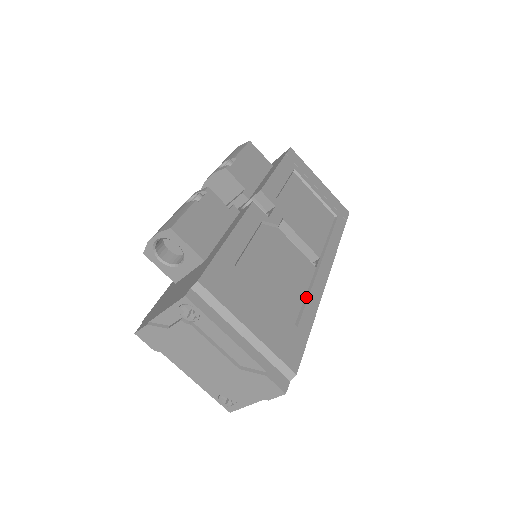
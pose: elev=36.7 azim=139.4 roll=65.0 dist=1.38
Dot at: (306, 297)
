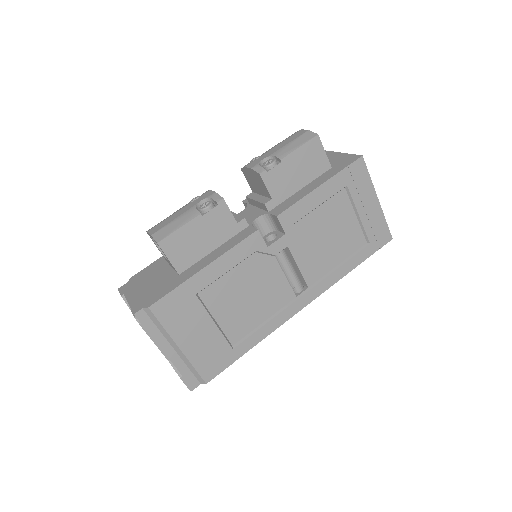
Dot at: (262, 324)
